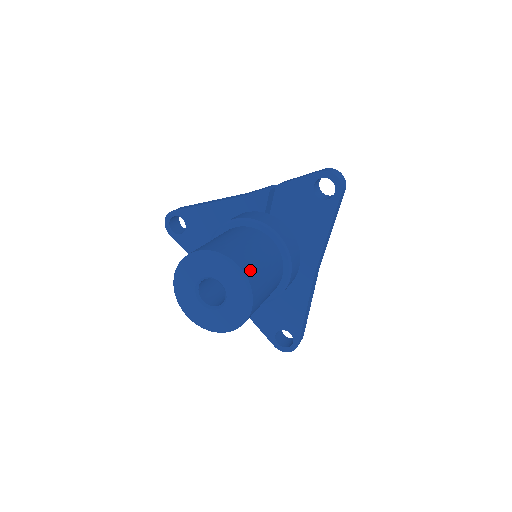
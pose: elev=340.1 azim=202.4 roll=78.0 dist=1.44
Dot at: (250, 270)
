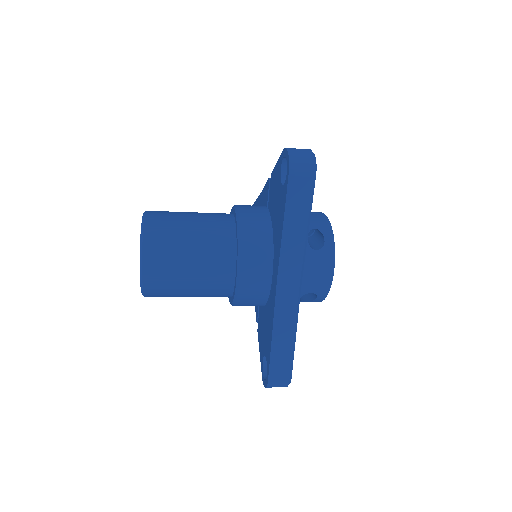
Dot at: (156, 233)
